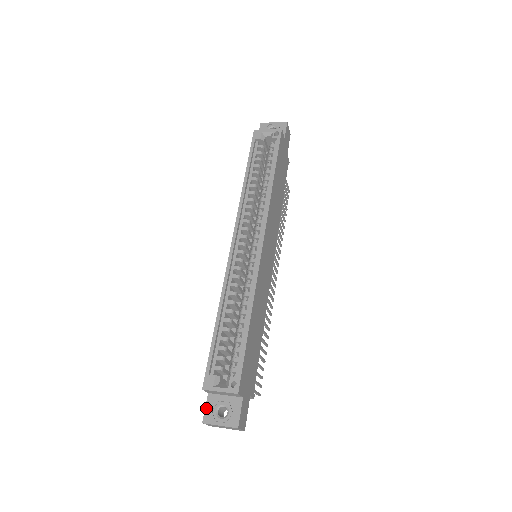
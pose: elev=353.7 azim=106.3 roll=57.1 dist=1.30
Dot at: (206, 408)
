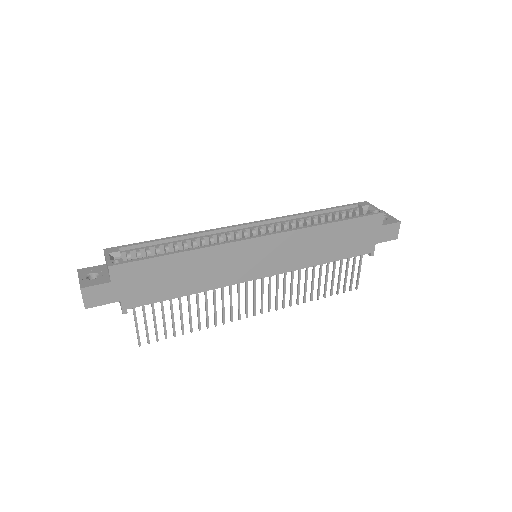
Dot at: (92, 267)
